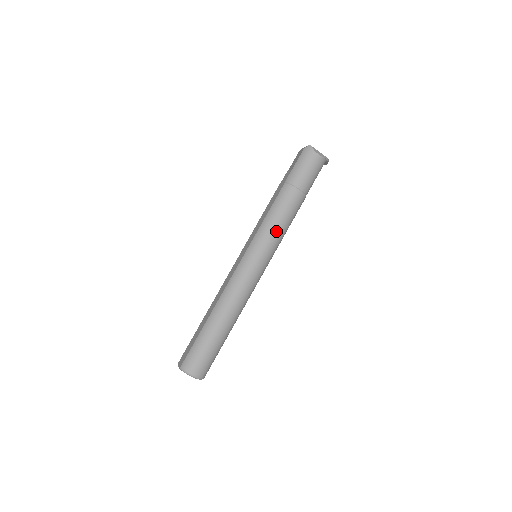
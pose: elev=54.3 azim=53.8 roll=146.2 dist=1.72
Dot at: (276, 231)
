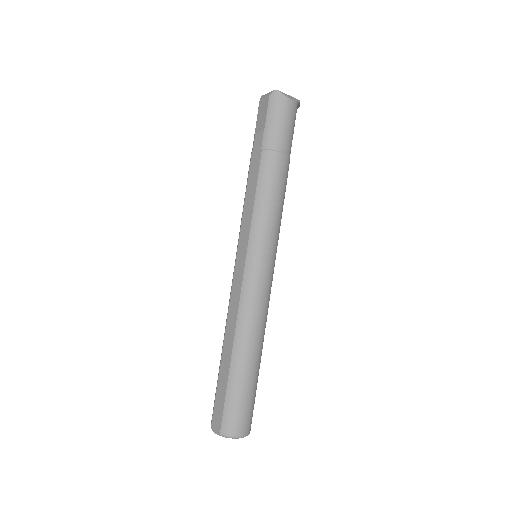
Dot at: (274, 217)
